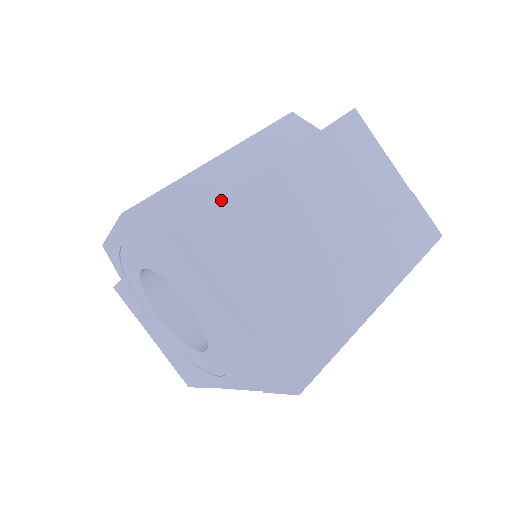
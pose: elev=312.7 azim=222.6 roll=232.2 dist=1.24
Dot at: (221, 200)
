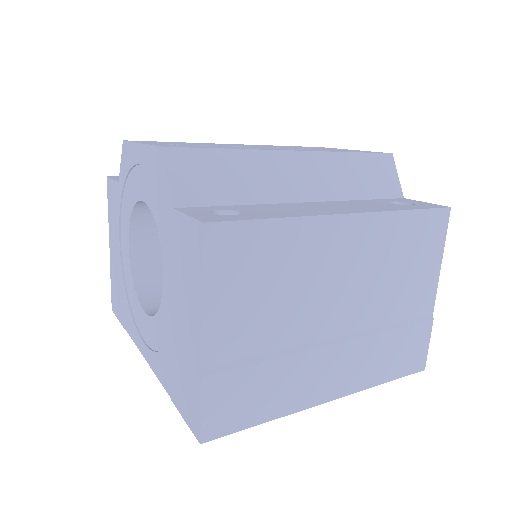
Dot at: (267, 222)
